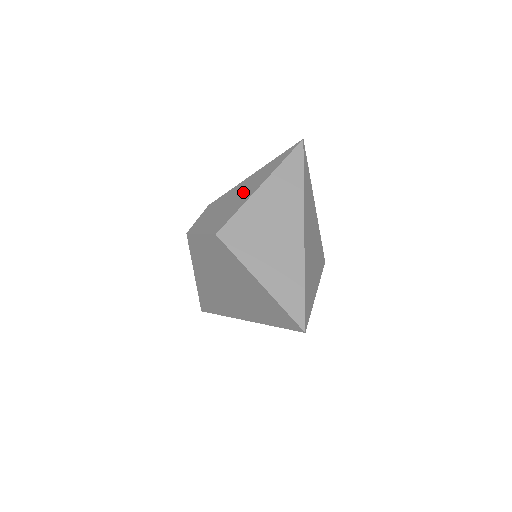
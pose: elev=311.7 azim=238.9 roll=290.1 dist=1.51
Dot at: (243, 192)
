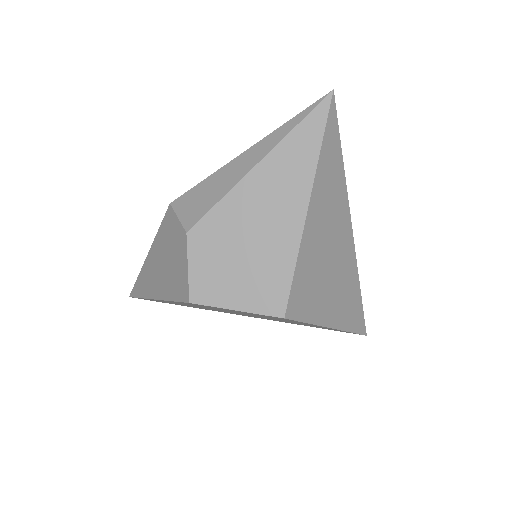
Dot at: (271, 218)
